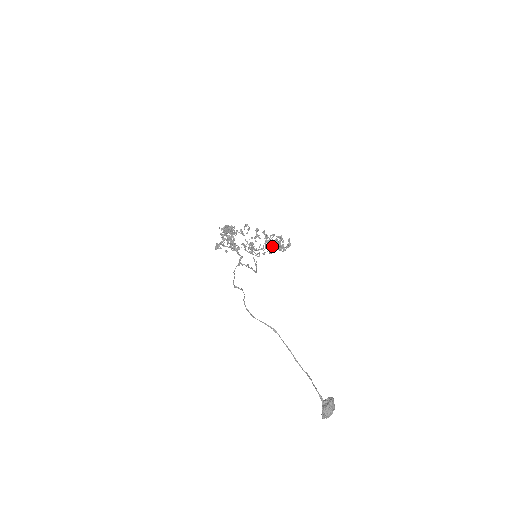
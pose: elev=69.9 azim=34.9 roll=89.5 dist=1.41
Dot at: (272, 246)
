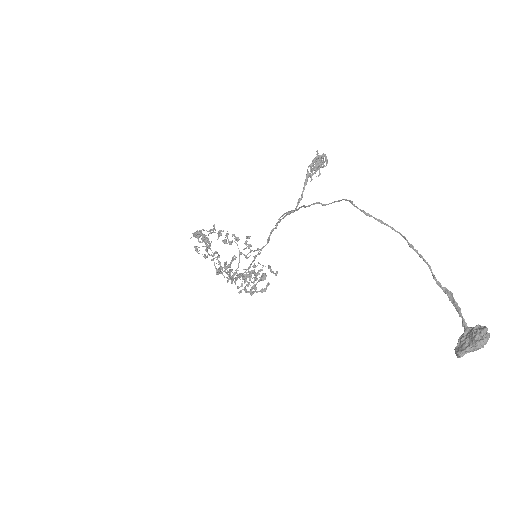
Dot at: (262, 269)
